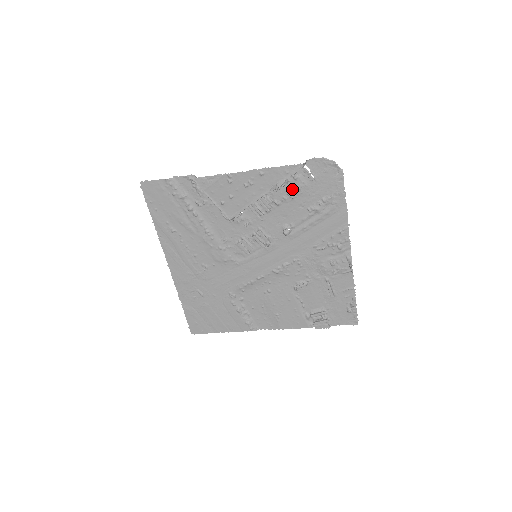
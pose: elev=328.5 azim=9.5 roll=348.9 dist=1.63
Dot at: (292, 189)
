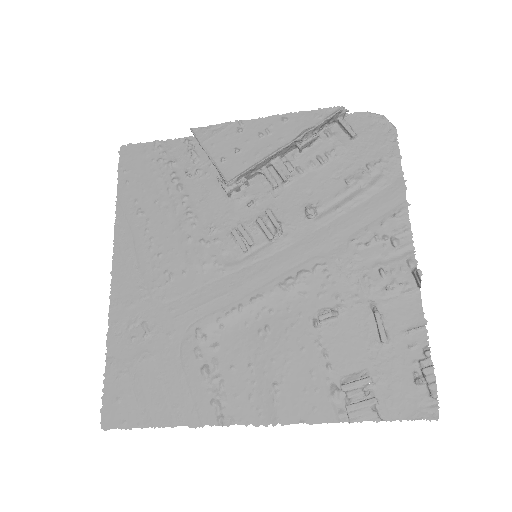
Dot at: (324, 151)
